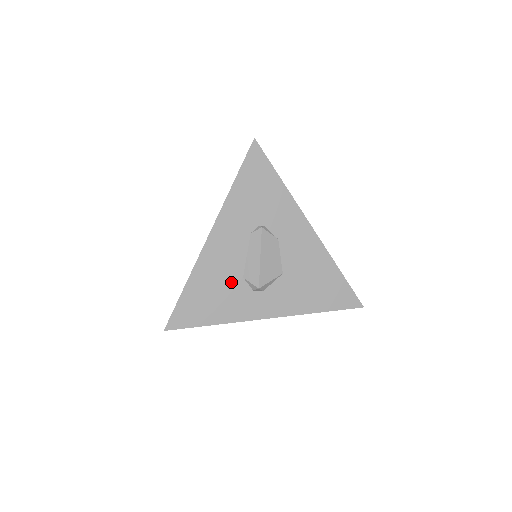
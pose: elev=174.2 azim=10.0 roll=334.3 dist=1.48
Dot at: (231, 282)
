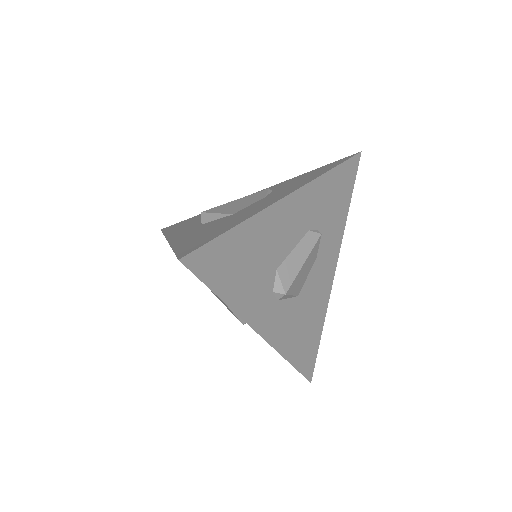
Dot at: (267, 264)
